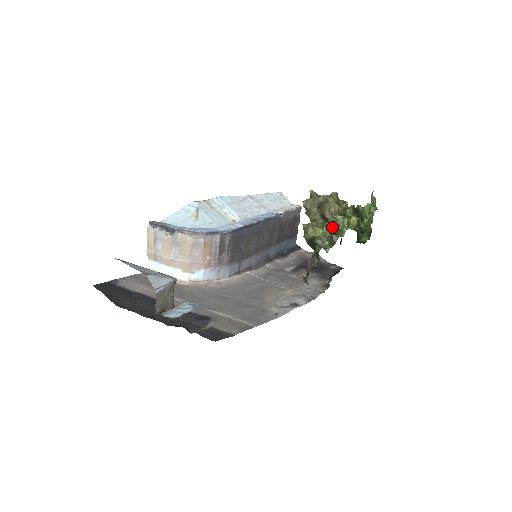
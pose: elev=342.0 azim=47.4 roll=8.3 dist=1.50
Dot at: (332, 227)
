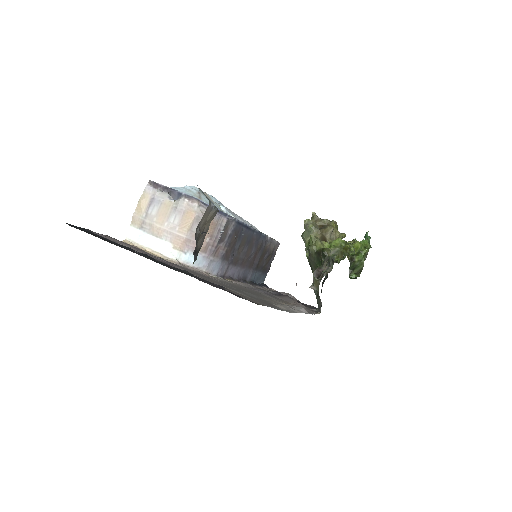
Dot at: occluded
